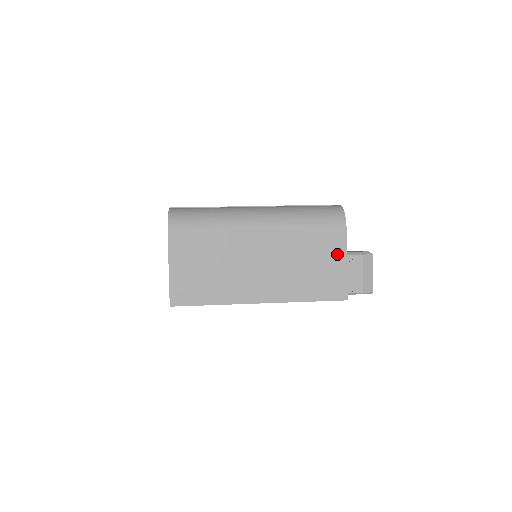
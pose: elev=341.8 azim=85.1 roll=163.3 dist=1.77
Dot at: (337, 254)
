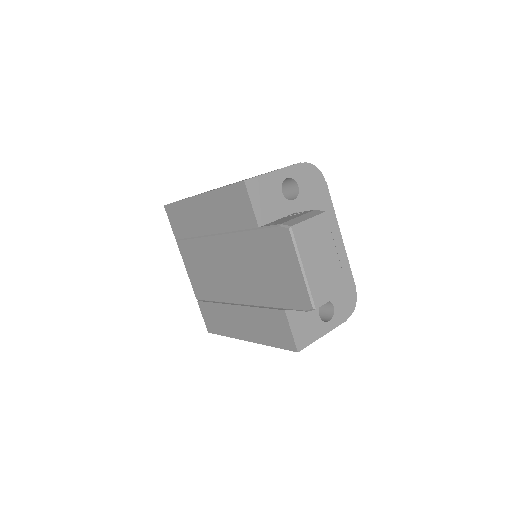
Dot at: occluded
